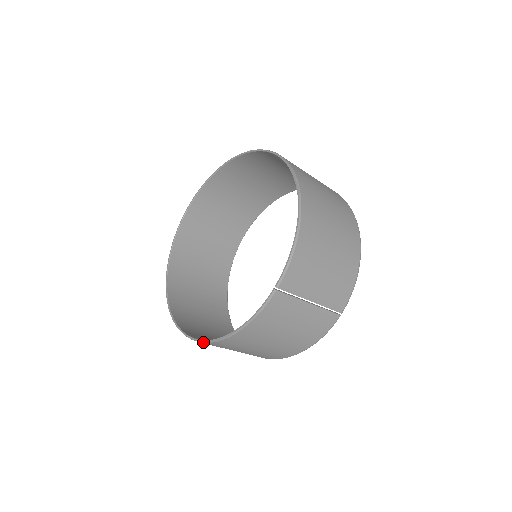
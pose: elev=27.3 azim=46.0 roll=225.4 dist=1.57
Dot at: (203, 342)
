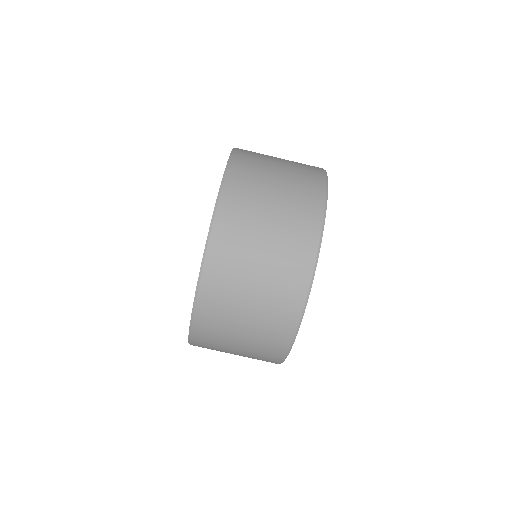
Dot at: (215, 208)
